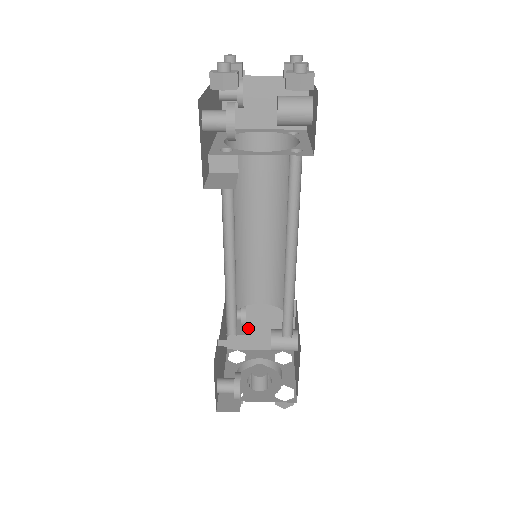
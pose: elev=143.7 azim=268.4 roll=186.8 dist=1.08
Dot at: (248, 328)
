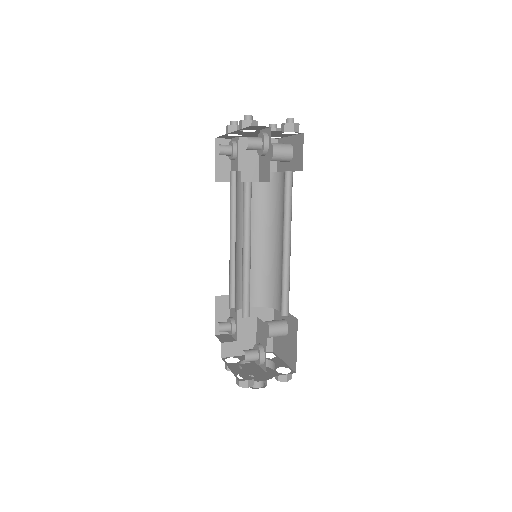
Dot at: (238, 334)
